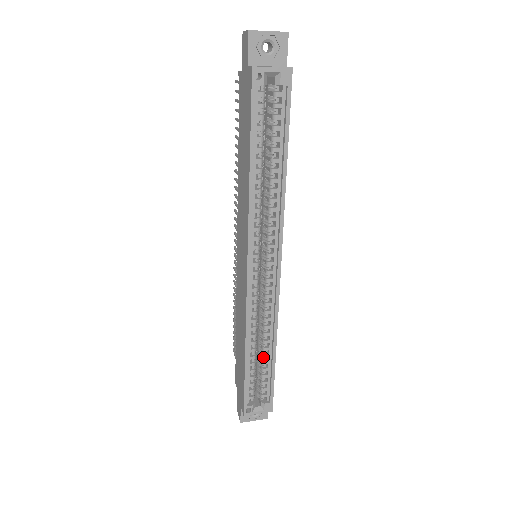
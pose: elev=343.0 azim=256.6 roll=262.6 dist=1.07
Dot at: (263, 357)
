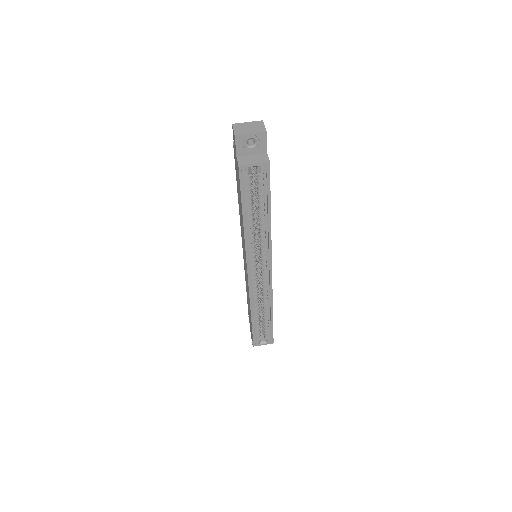
Dot at: (264, 316)
